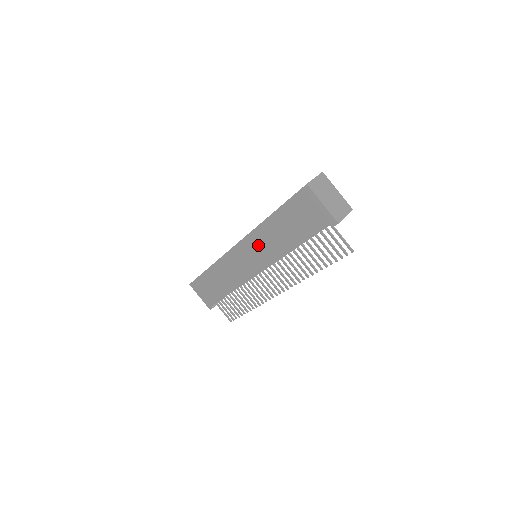
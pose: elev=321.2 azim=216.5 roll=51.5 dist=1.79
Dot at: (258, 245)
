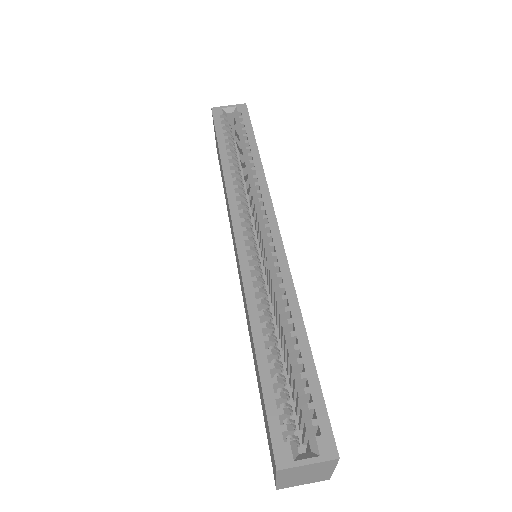
Dot at: occluded
